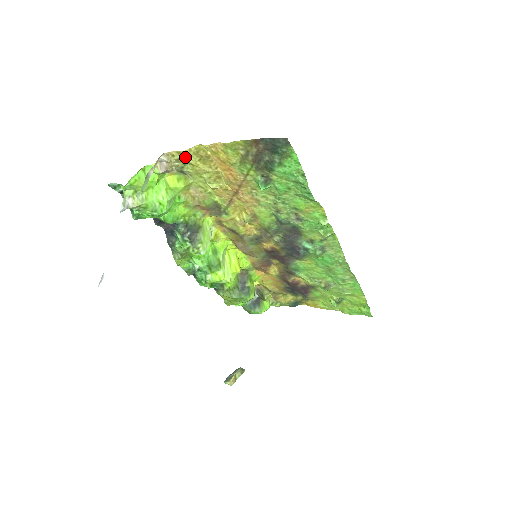
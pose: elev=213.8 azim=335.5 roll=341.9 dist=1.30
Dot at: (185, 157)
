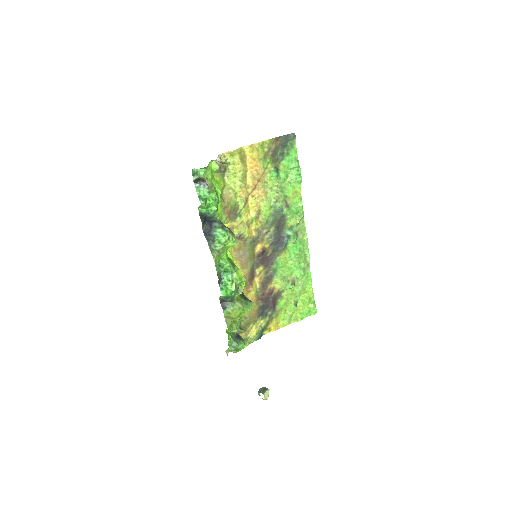
Dot at: (232, 157)
